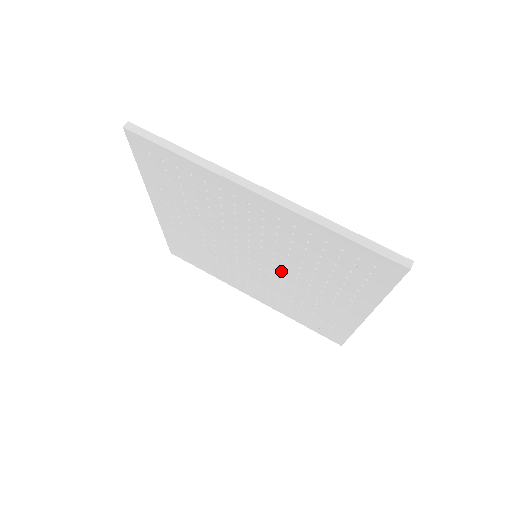
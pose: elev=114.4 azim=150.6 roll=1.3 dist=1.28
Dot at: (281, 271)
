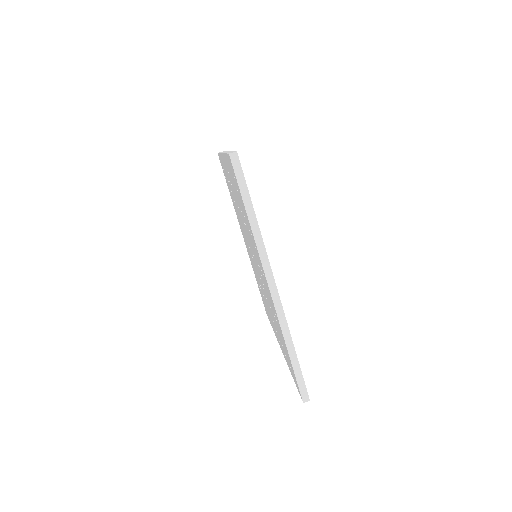
Dot at: occluded
